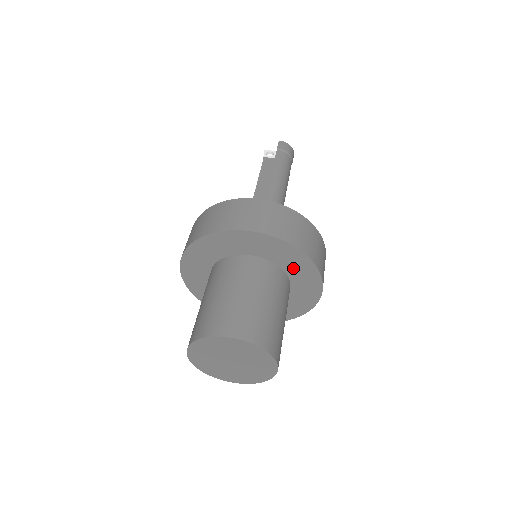
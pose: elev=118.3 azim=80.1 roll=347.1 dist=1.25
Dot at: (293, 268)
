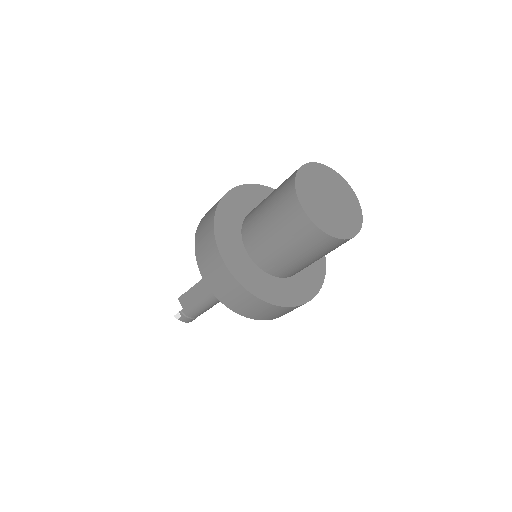
Dot at: occluded
